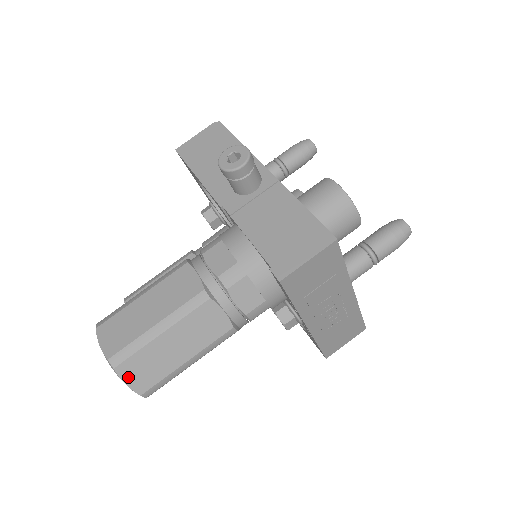
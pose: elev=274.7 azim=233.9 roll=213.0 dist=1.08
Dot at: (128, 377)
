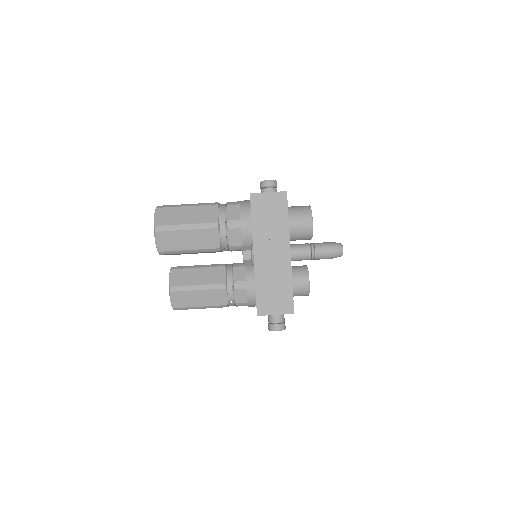
Dot at: (158, 215)
